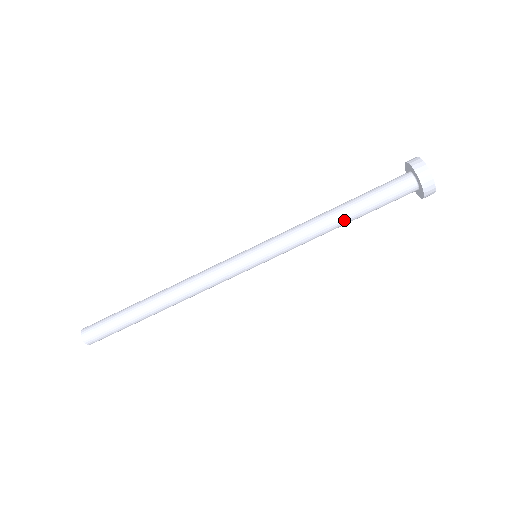
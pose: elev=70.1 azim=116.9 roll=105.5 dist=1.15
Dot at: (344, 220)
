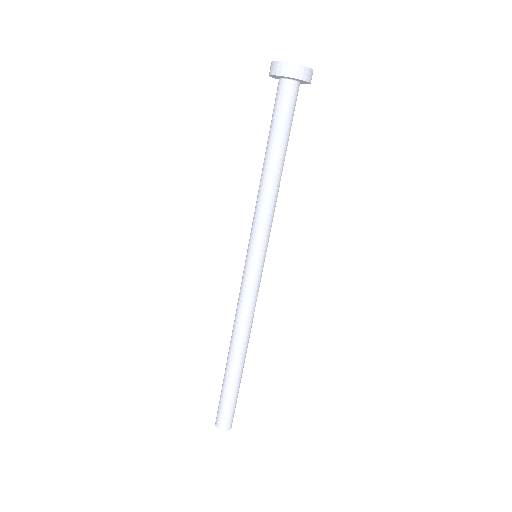
Dot at: (272, 164)
